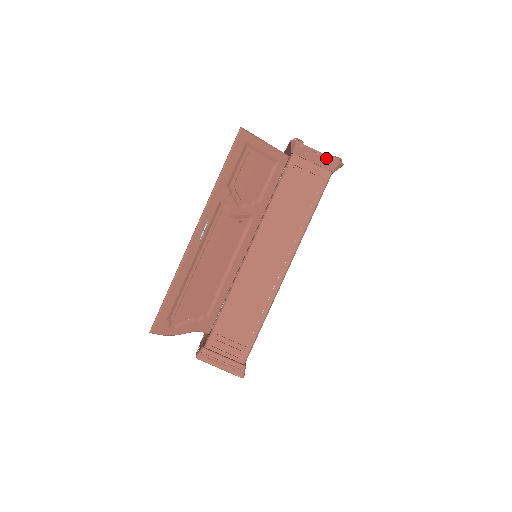
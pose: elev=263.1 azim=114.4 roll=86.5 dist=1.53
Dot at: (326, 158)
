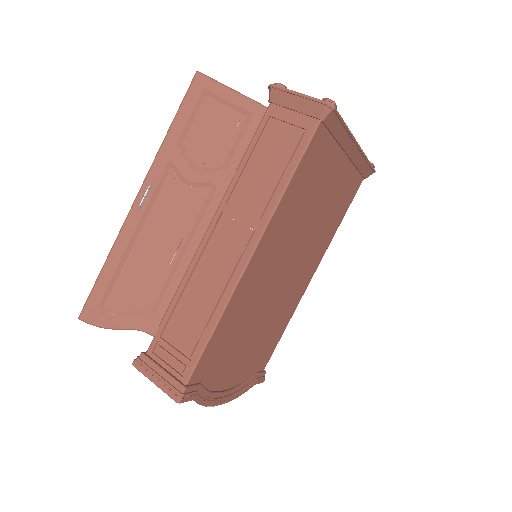
Dot at: (309, 100)
